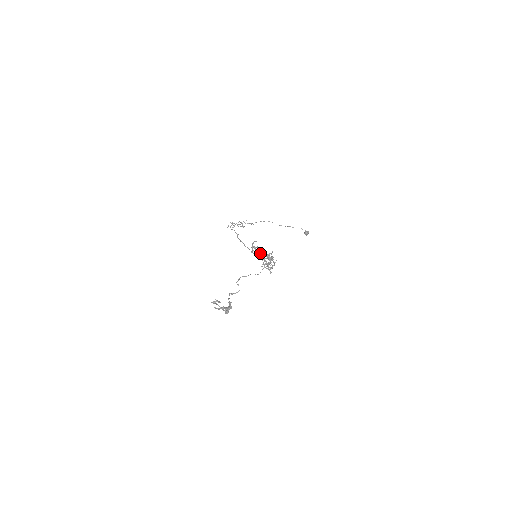
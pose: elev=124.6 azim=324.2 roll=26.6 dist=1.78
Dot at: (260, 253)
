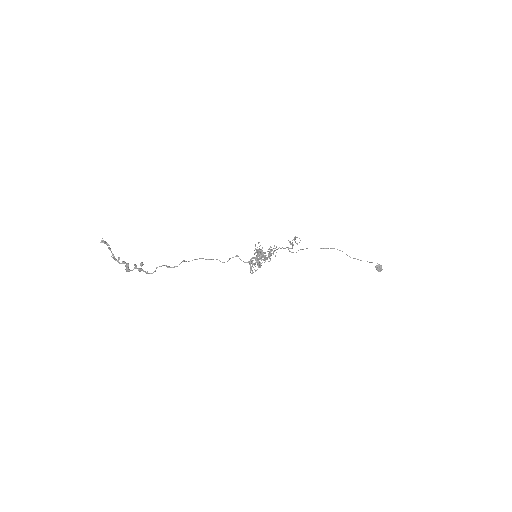
Dot at: occluded
